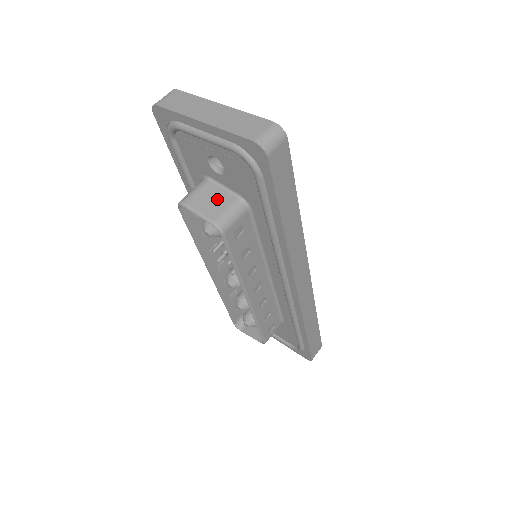
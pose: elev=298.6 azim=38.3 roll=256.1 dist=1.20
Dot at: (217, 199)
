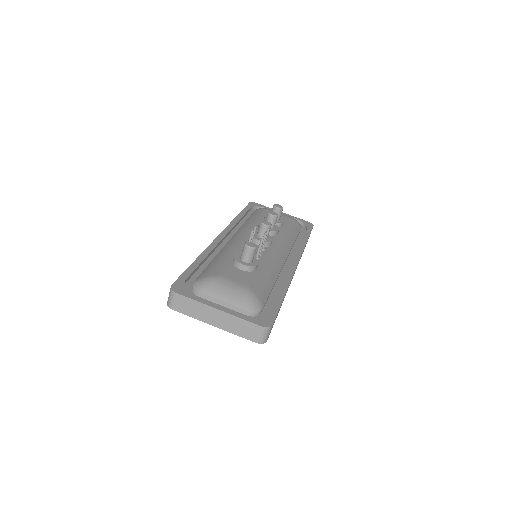
Dot at: occluded
